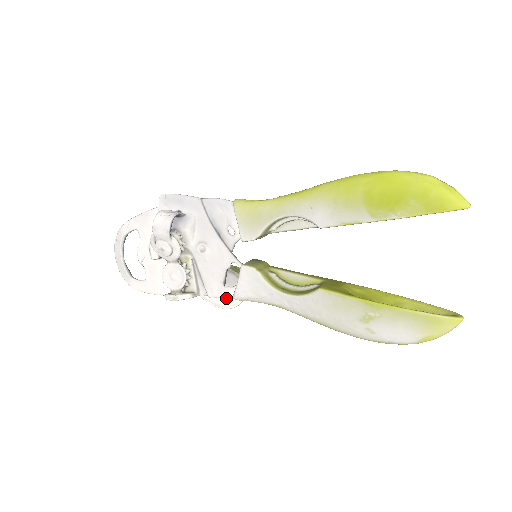
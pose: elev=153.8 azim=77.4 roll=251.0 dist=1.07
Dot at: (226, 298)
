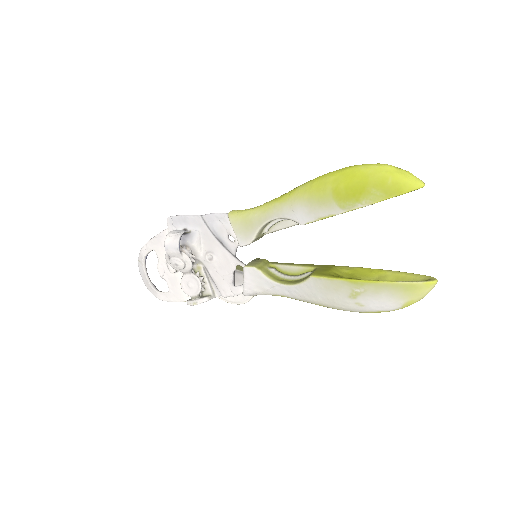
Dot at: (239, 295)
